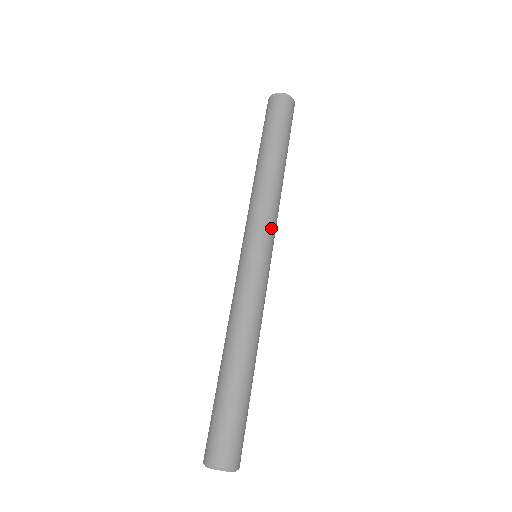
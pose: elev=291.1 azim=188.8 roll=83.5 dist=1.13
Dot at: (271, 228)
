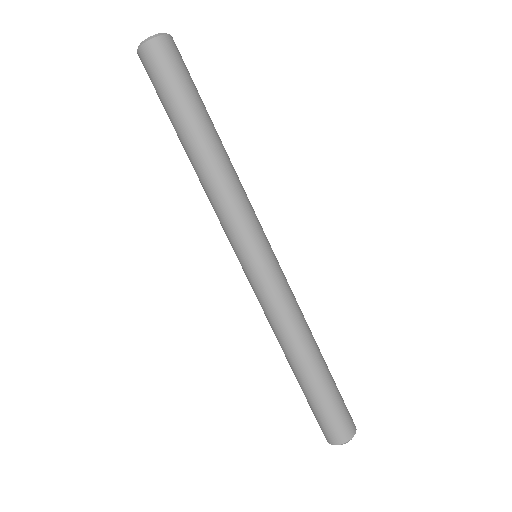
Dot at: (258, 221)
